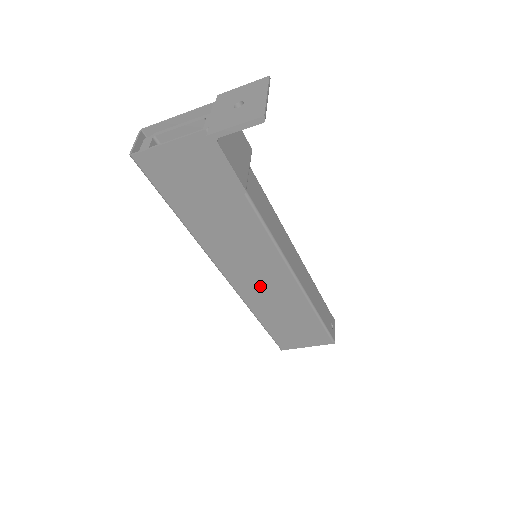
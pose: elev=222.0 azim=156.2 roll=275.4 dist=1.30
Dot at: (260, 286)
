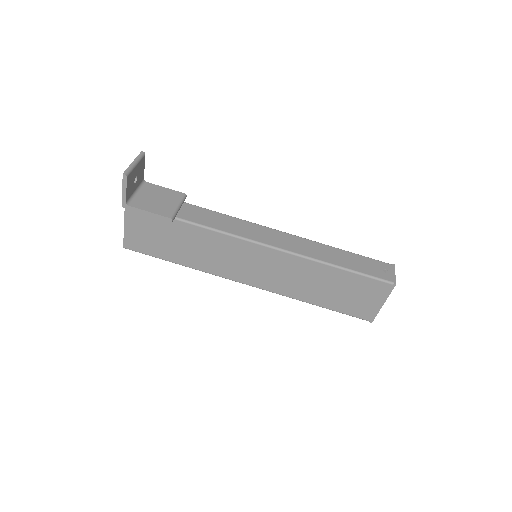
Dot at: (274, 275)
